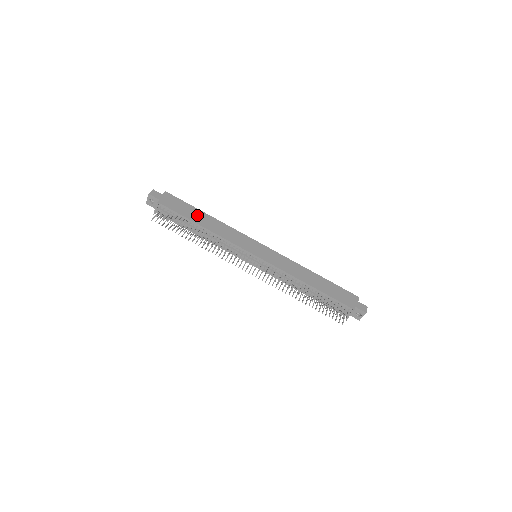
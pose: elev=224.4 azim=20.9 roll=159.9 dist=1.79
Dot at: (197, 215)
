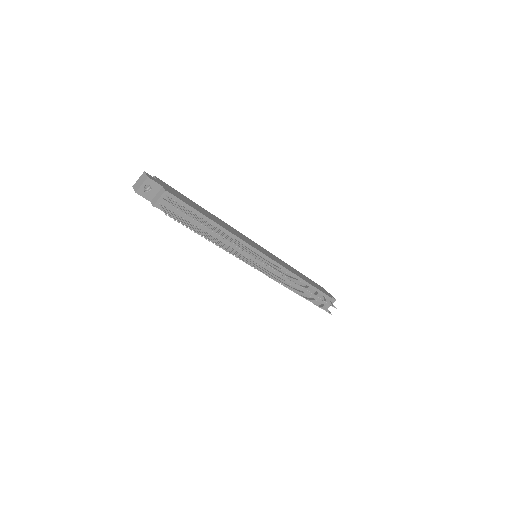
Dot at: (200, 209)
